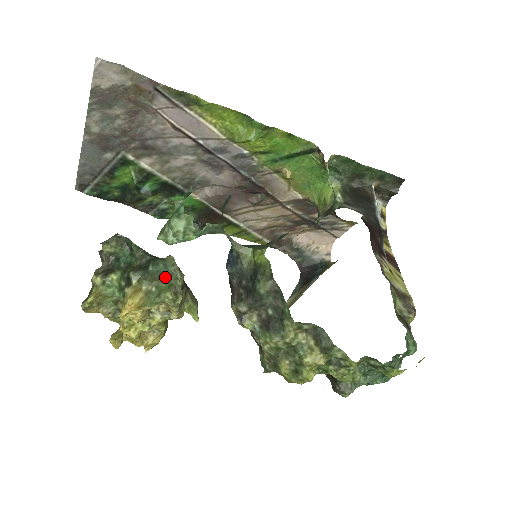
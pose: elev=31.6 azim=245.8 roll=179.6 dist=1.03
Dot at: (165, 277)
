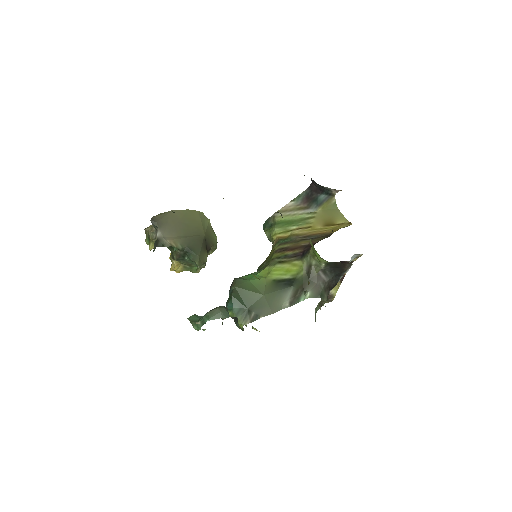
Dot at: (195, 266)
